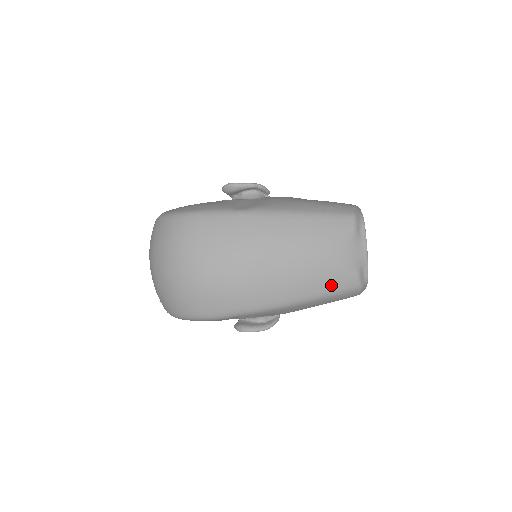
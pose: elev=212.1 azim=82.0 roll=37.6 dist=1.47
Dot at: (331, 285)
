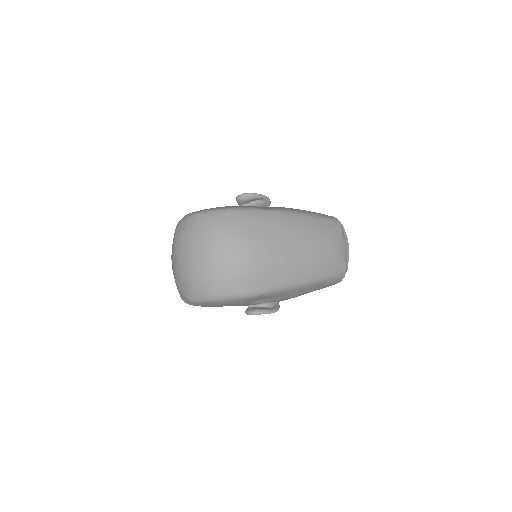
Dot at: (331, 270)
